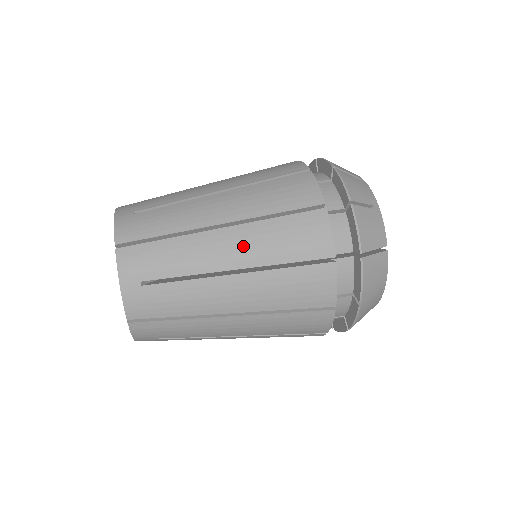
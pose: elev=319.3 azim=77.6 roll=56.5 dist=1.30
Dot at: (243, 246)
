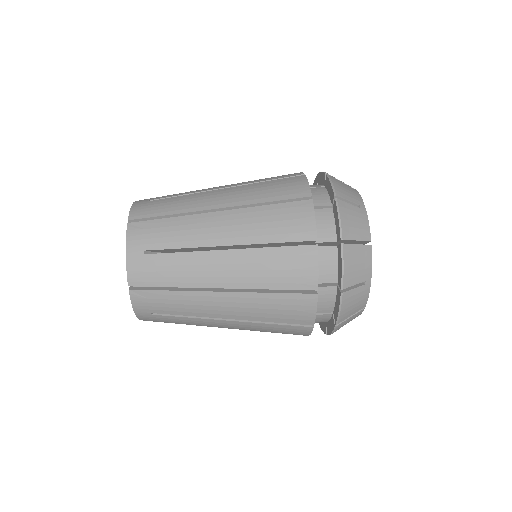
Dot at: (238, 308)
